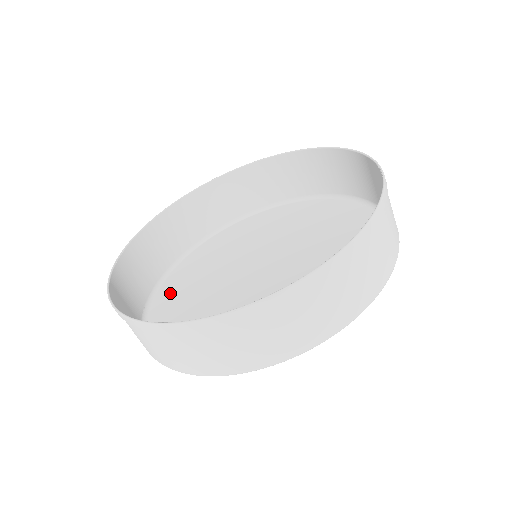
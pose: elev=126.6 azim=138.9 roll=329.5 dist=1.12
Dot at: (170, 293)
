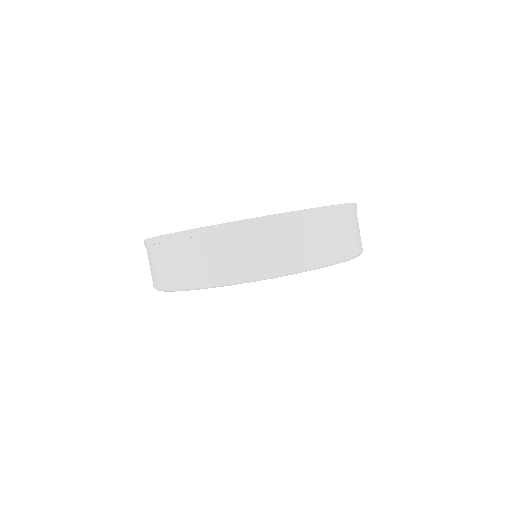
Dot at: occluded
